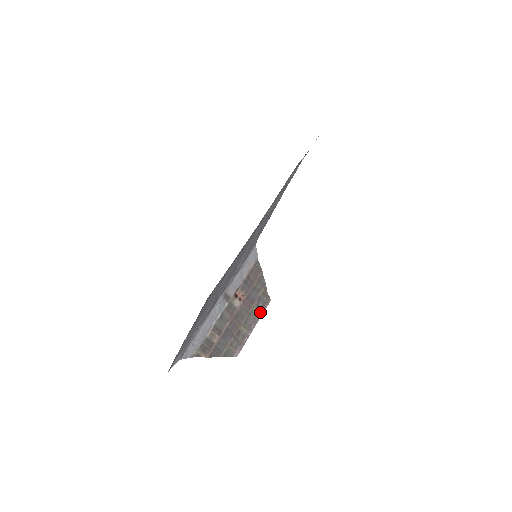
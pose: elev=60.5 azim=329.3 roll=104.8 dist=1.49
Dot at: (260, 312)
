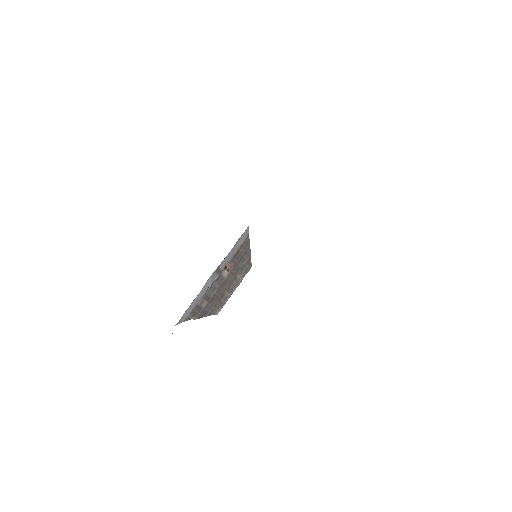
Dot at: (242, 277)
